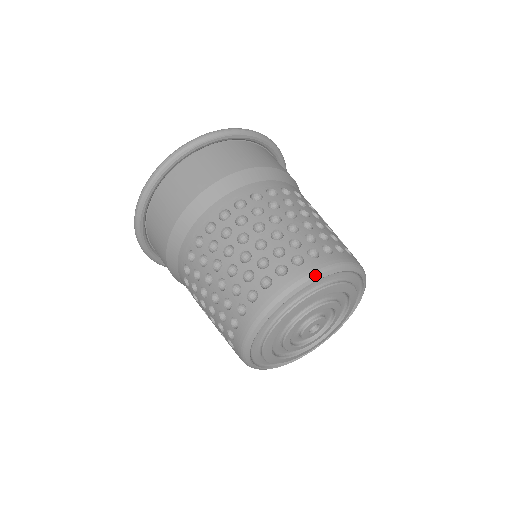
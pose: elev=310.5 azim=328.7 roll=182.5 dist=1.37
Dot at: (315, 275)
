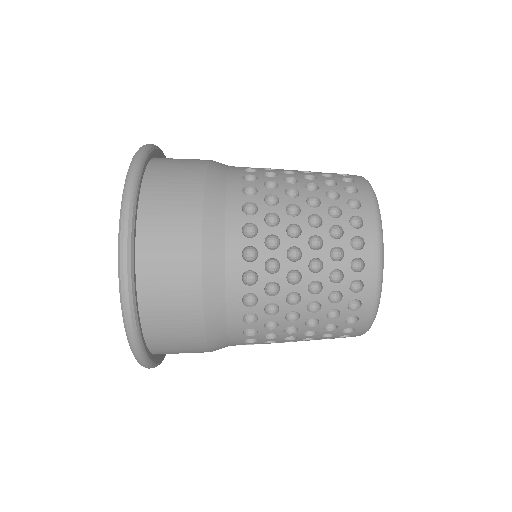
Dot at: (376, 202)
